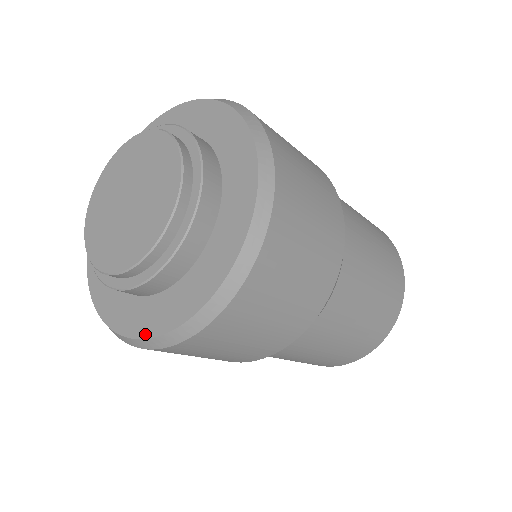
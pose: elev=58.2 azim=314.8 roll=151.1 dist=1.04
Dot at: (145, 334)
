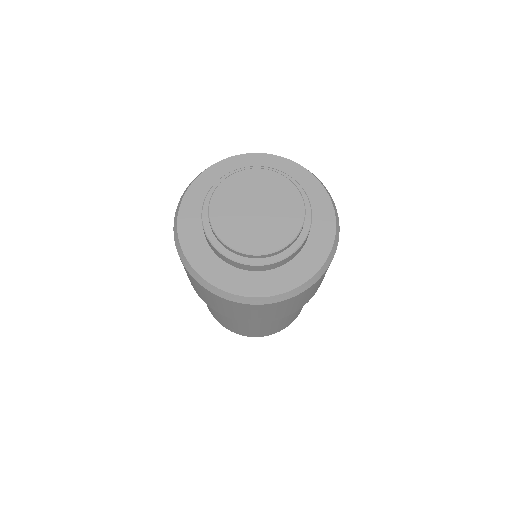
Dot at: (218, 285)
